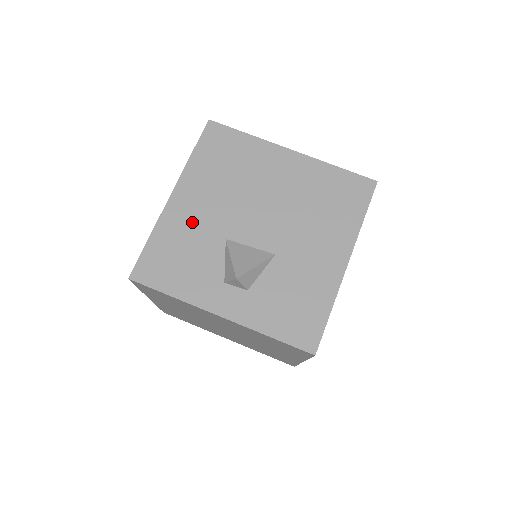
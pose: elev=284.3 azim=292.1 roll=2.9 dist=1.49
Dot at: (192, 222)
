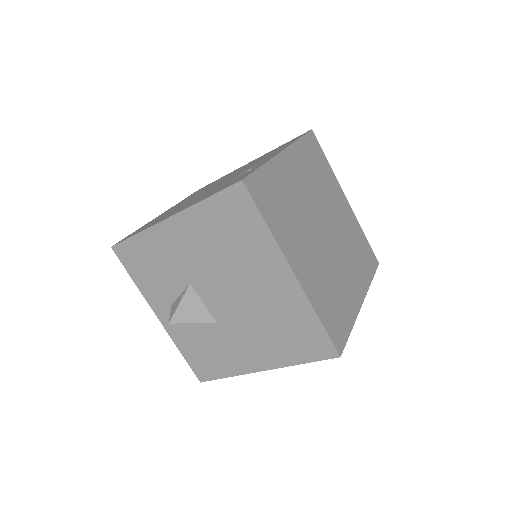
Dot at: (172, 252)
